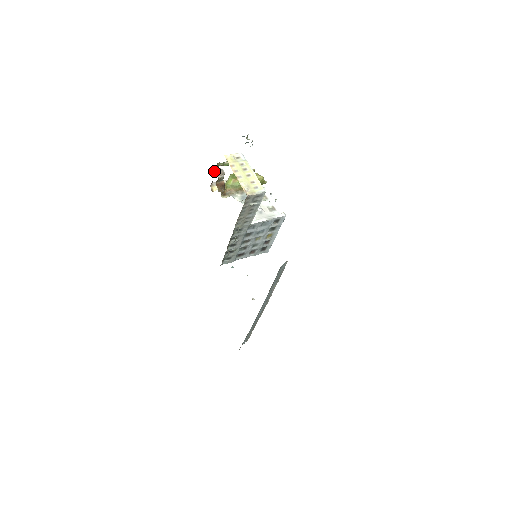
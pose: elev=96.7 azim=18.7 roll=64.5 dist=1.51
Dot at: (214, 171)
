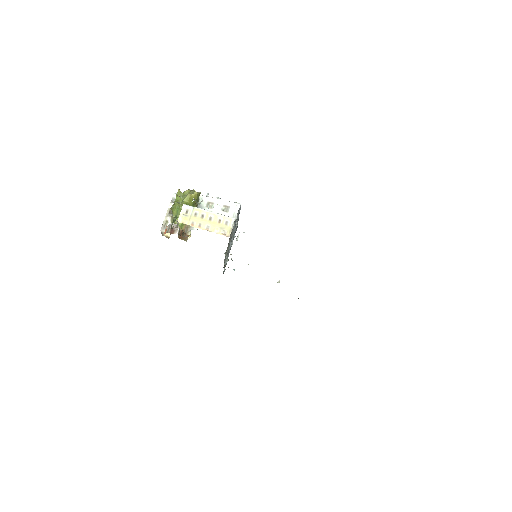
Dot at: (168, 231)
